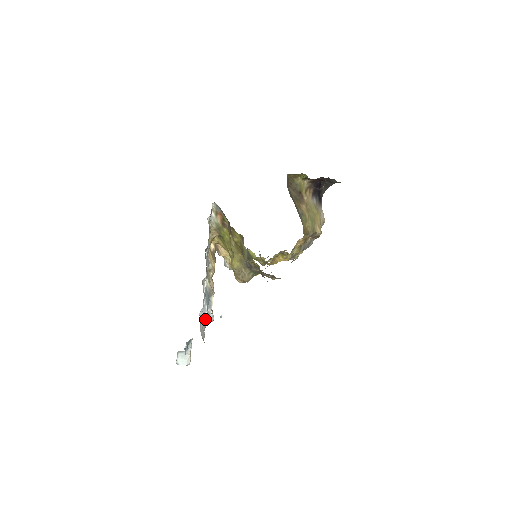
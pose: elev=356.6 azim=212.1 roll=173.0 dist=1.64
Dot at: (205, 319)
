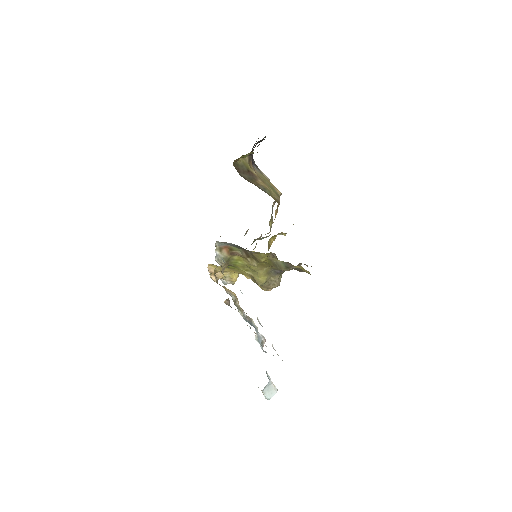
Dot at: (260, 344)
